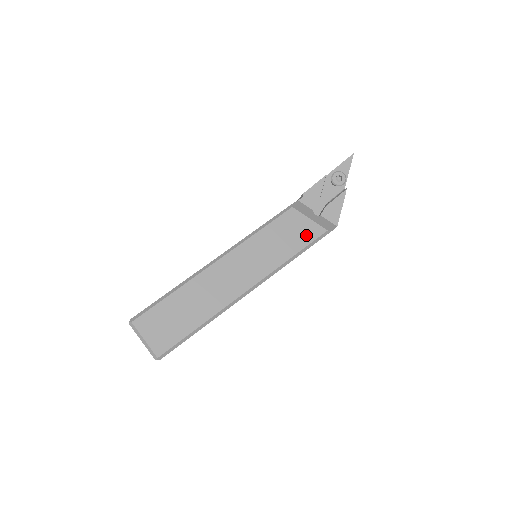
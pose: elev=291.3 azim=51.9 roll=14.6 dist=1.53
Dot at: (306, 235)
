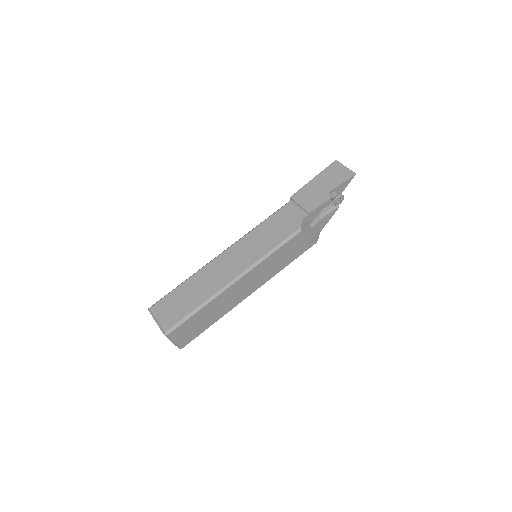
Dot at: (301, 249)
